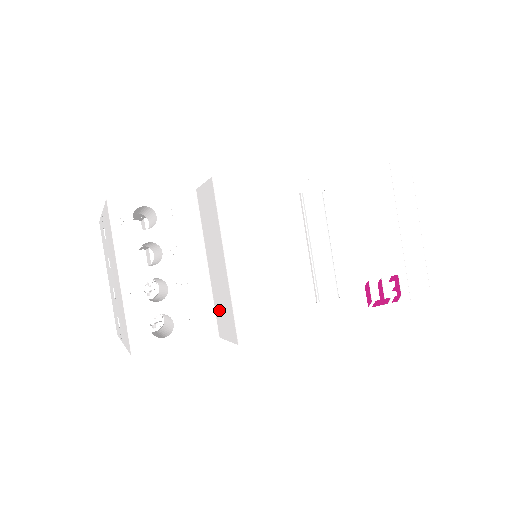
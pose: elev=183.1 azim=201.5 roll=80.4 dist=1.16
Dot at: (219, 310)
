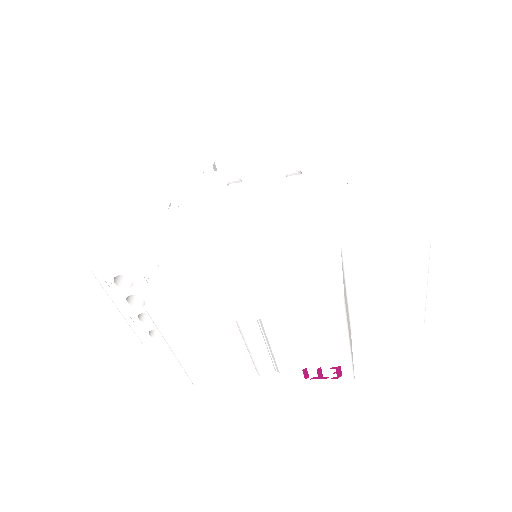
Dot at: occluded
